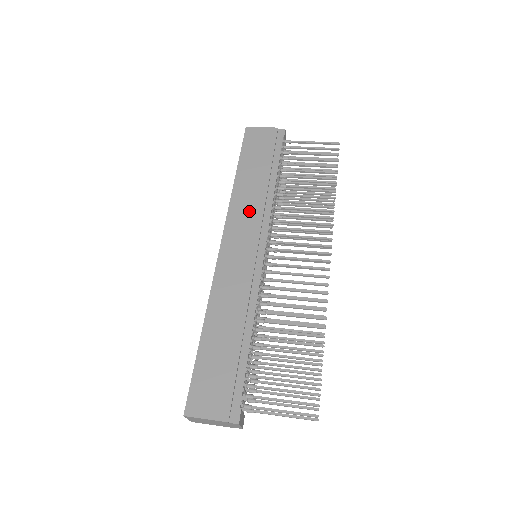
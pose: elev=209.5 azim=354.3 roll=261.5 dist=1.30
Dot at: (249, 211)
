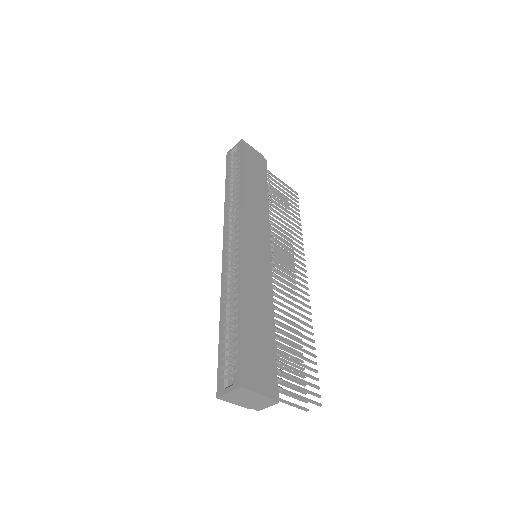
Dot at: (257, 214)
